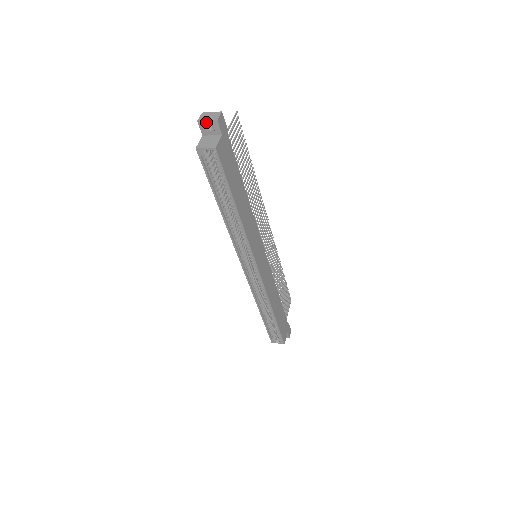
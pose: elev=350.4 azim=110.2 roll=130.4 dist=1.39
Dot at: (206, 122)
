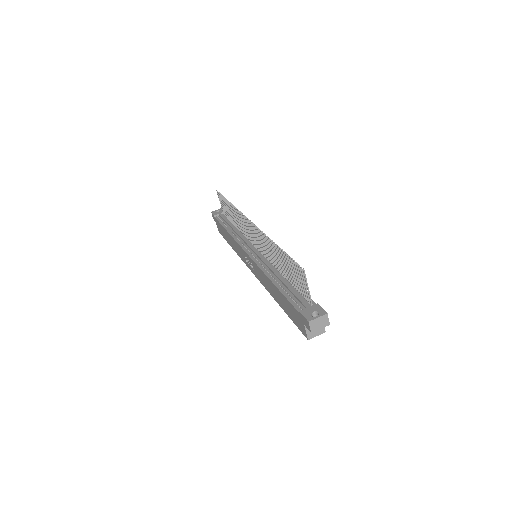
Dot at: (318, 329)
